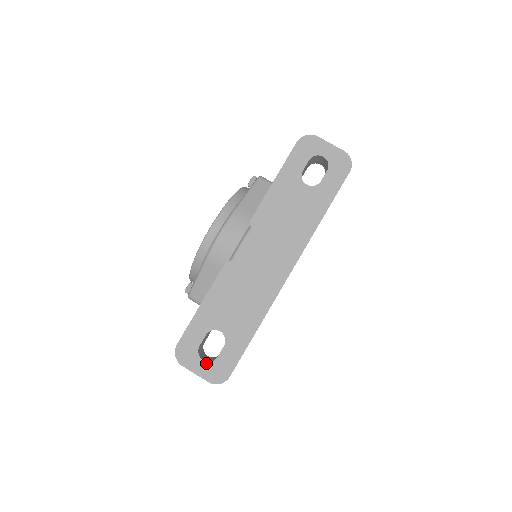
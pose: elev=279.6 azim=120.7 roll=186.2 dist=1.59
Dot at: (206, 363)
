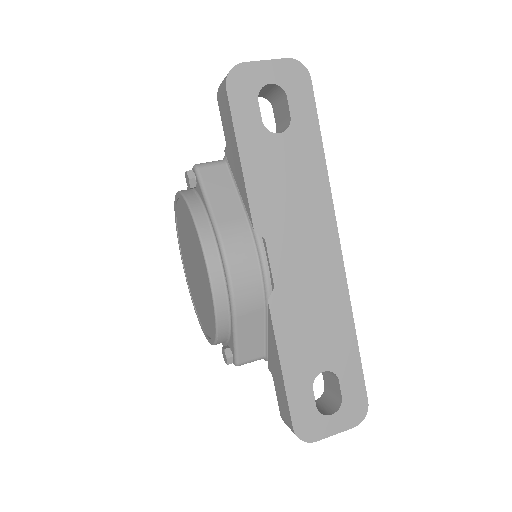
Dot at: (336, 414)
